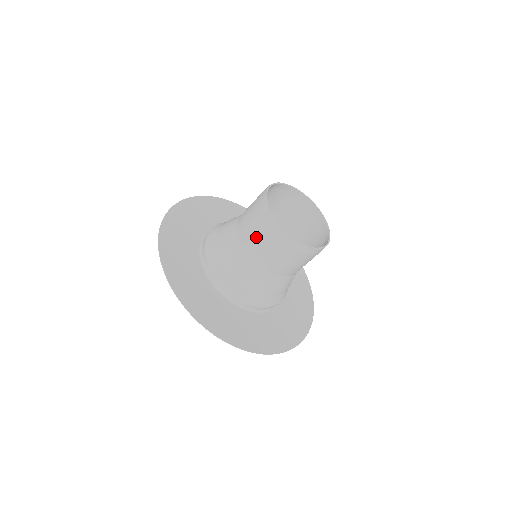
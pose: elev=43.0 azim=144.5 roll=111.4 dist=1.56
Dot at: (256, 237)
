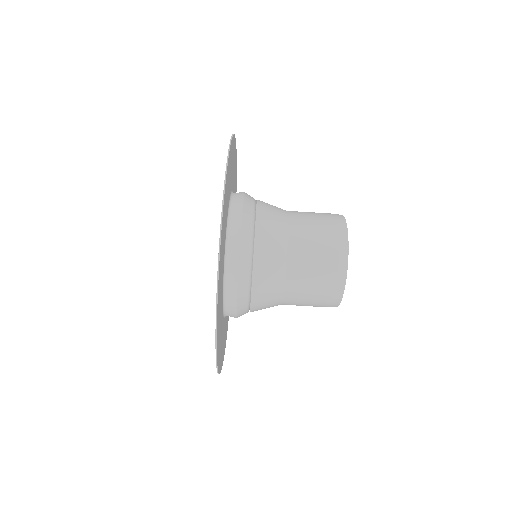
Dot at: (313, 255)
